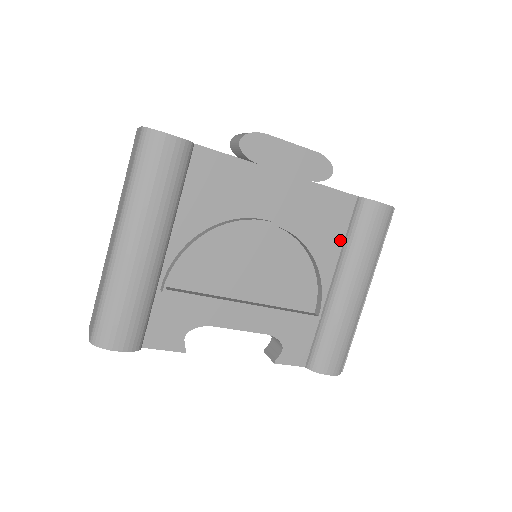
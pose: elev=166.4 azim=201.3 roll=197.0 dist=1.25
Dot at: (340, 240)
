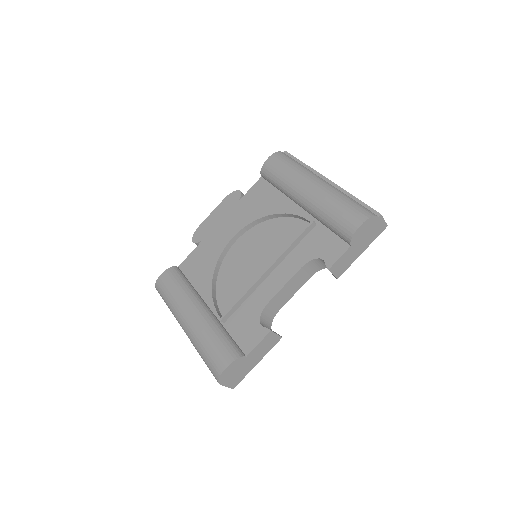
Dot at: (278, 194)
